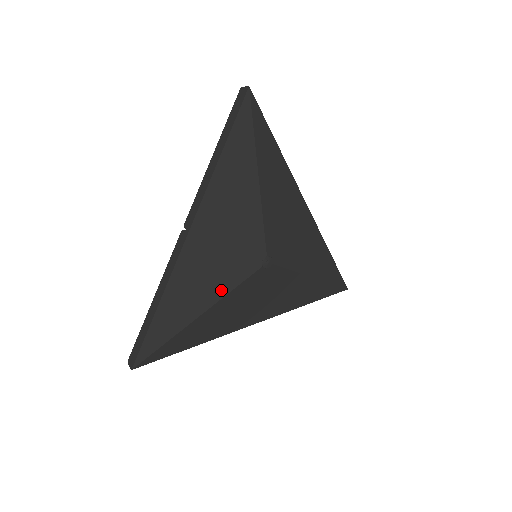
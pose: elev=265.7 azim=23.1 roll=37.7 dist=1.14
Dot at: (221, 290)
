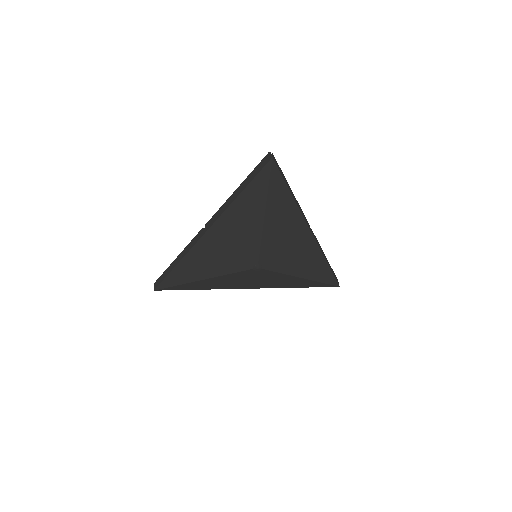
Dot at: (220, 272)
